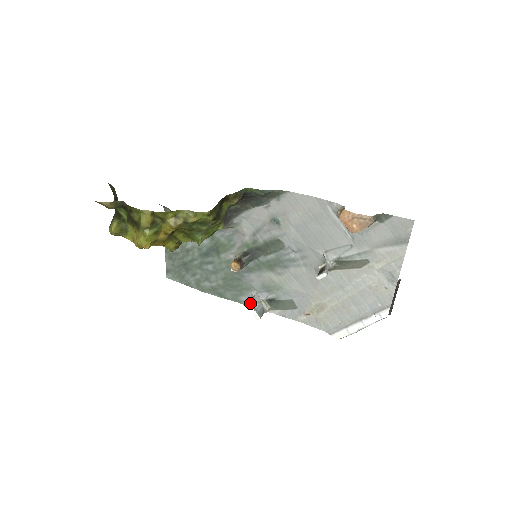
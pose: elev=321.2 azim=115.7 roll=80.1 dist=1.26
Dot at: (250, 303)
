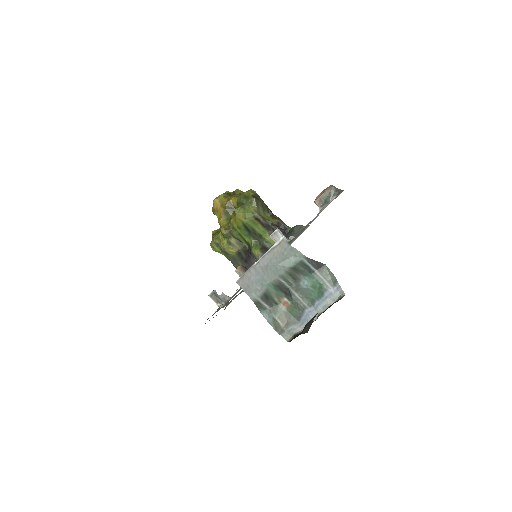
Dot at: occluded
